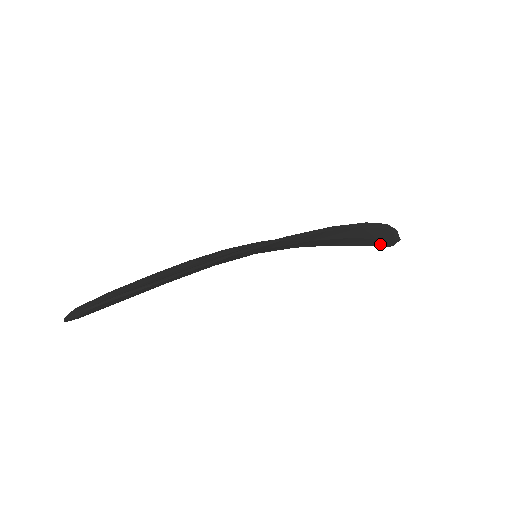
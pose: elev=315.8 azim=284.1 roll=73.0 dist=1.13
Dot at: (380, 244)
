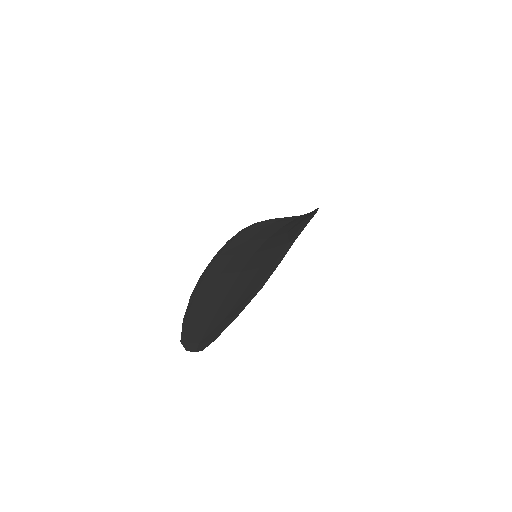
Dot at: occluded
